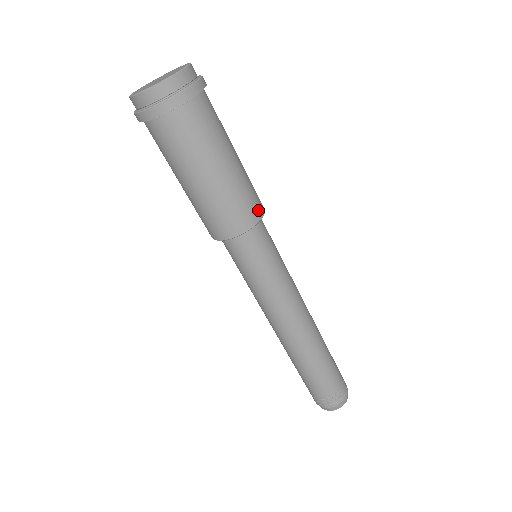
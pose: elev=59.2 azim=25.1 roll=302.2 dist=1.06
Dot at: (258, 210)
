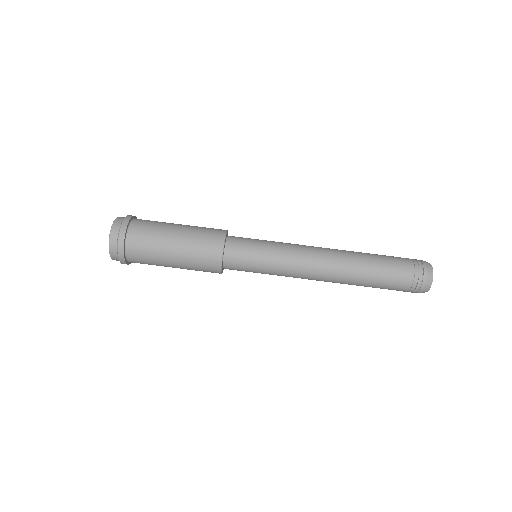
Dot at: (219, 233)
